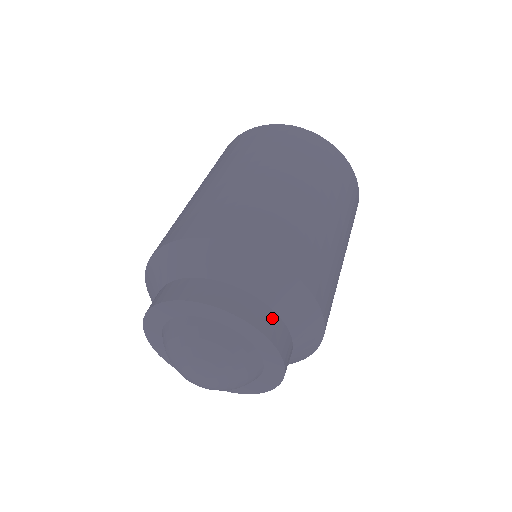
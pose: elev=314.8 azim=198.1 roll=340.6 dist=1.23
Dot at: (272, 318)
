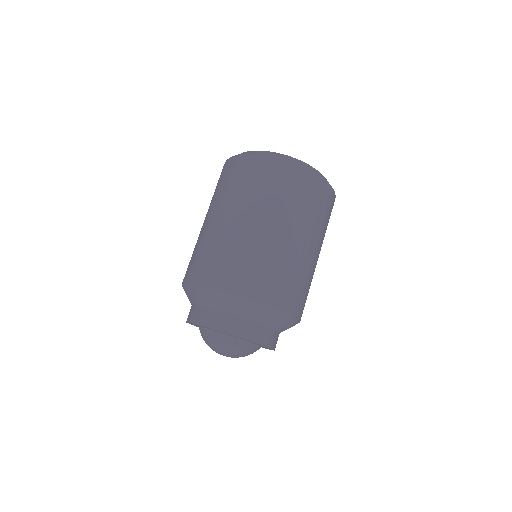
Dot at: (233, 320)
